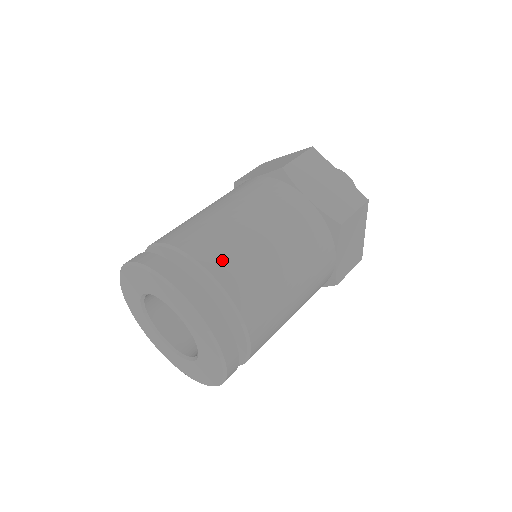
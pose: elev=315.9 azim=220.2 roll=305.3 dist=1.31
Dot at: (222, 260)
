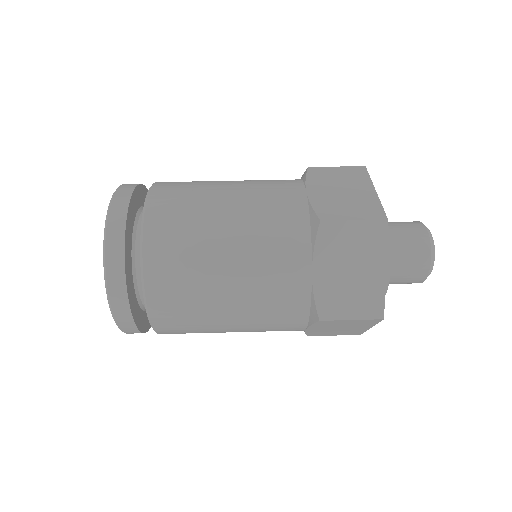
Dot at: (164, 270)
